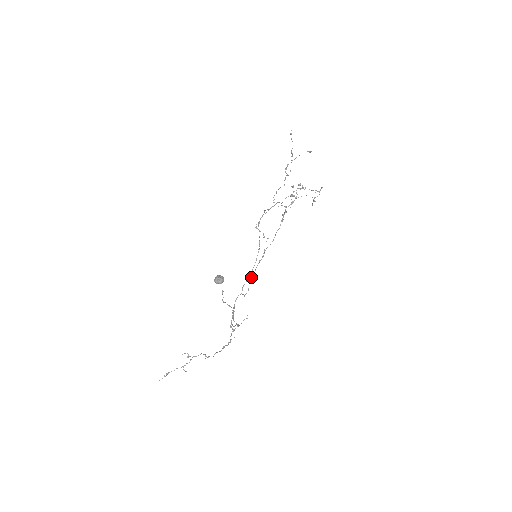
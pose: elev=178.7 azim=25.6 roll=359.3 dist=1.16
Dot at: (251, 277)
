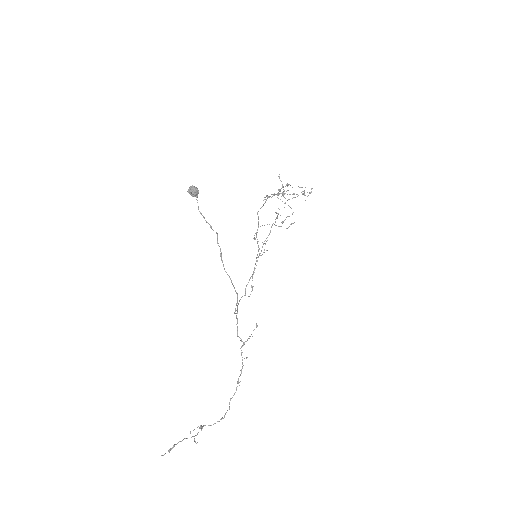
Dot at: (253, 273)
